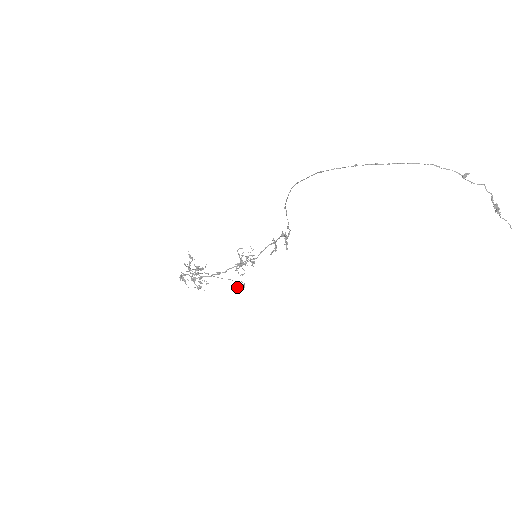
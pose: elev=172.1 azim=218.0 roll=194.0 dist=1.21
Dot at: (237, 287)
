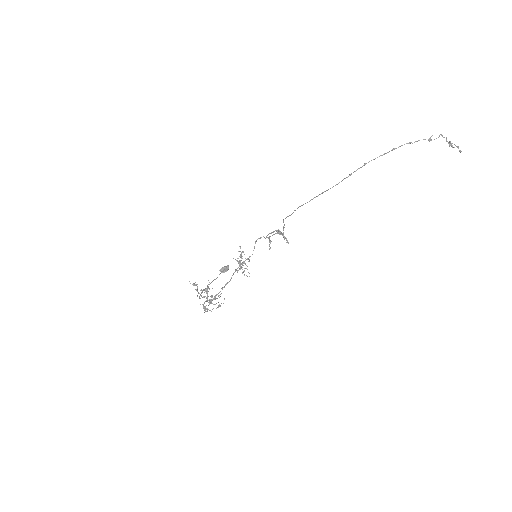
Dot at: (224, 272)
